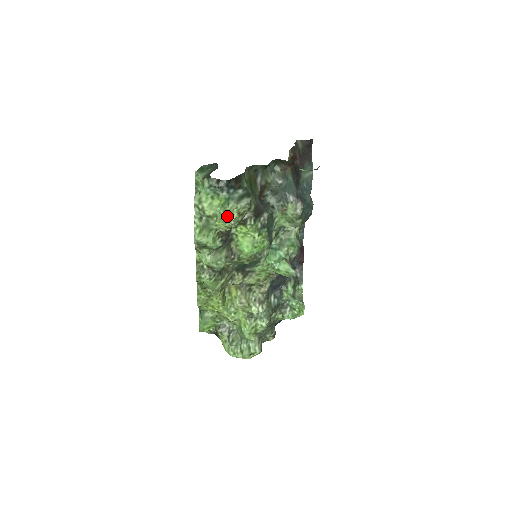
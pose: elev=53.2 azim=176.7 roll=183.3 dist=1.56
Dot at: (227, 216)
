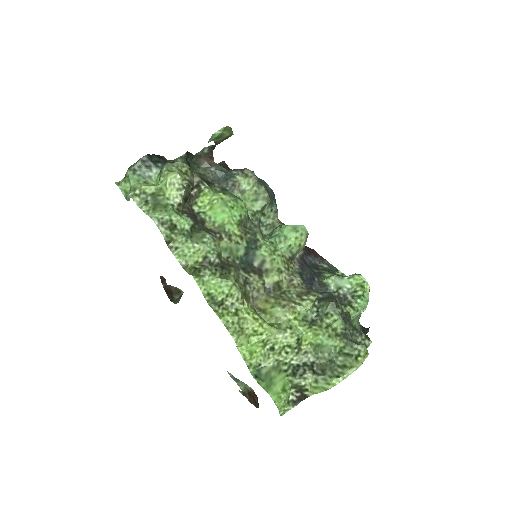
Dot at: (168, 174)
